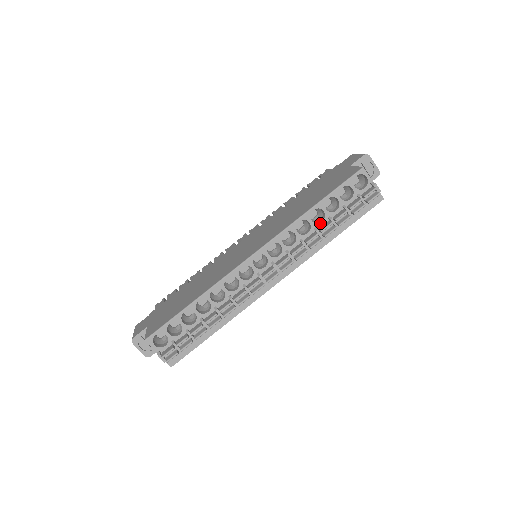
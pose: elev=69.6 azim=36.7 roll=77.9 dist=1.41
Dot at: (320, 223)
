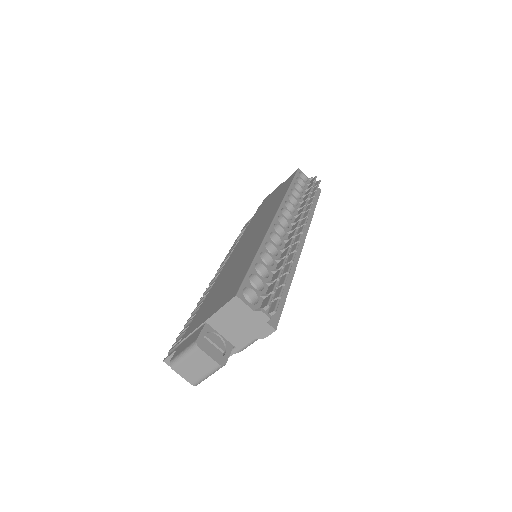
Dot at: (300, 199)
